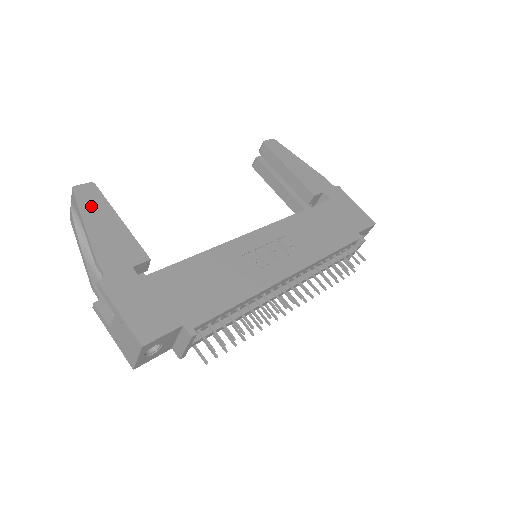
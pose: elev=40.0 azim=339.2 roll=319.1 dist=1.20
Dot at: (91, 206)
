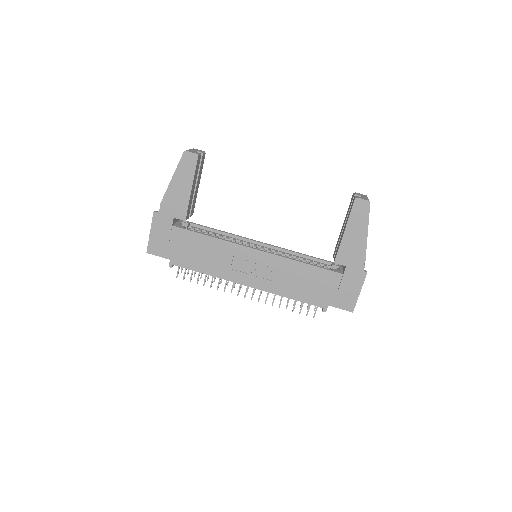
Dot at: (184, 170)
